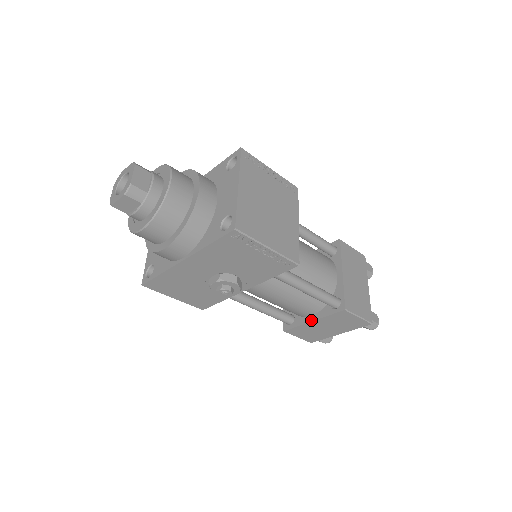
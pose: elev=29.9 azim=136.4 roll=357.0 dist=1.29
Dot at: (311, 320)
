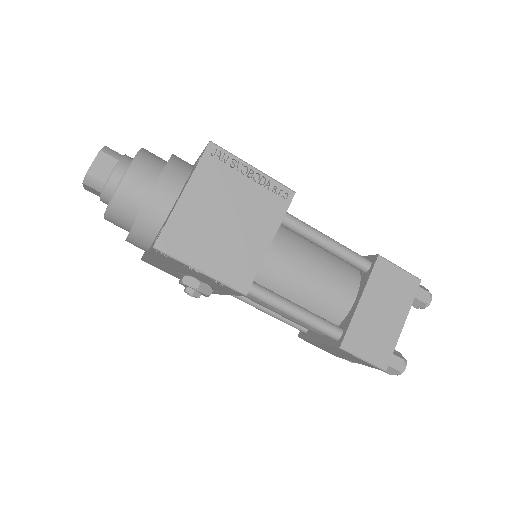
Dot at: (316, 340)
